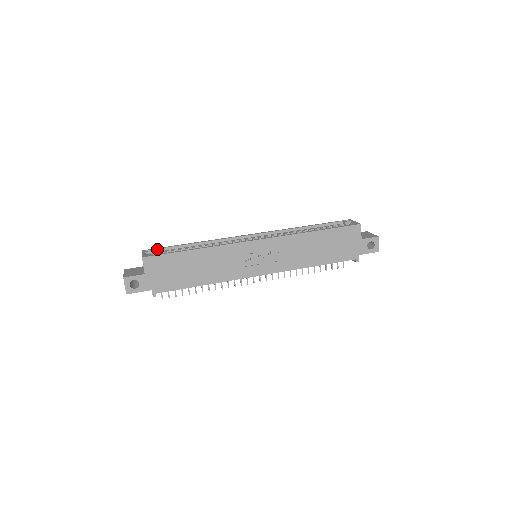
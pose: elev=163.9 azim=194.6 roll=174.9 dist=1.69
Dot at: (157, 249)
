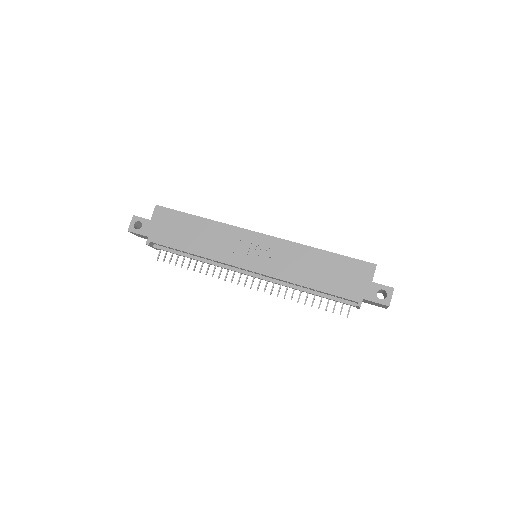
Dot at: occluded
